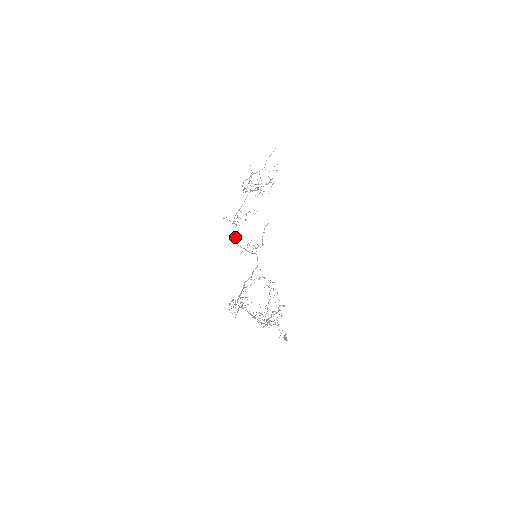
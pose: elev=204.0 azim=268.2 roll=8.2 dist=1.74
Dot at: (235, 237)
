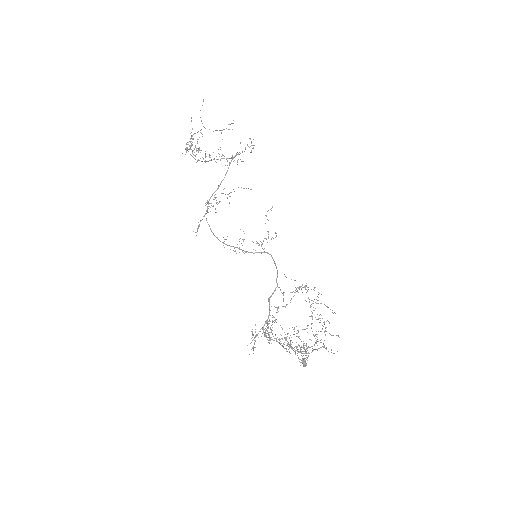
Dot at: (211, 231)
